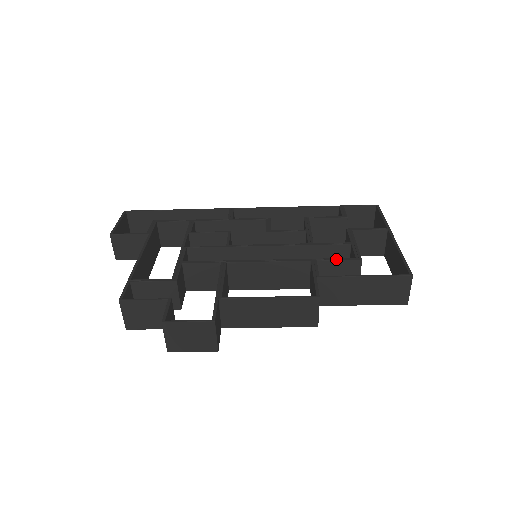
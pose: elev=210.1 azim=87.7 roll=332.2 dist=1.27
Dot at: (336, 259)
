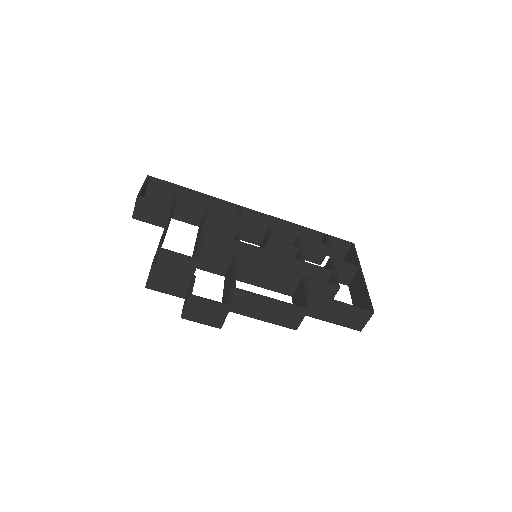
Dot at: (322, 281)
